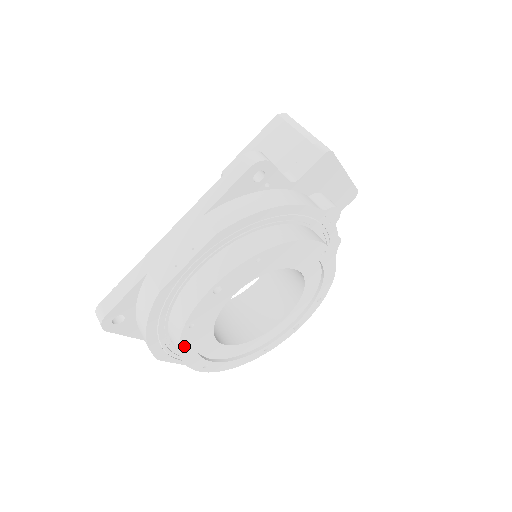
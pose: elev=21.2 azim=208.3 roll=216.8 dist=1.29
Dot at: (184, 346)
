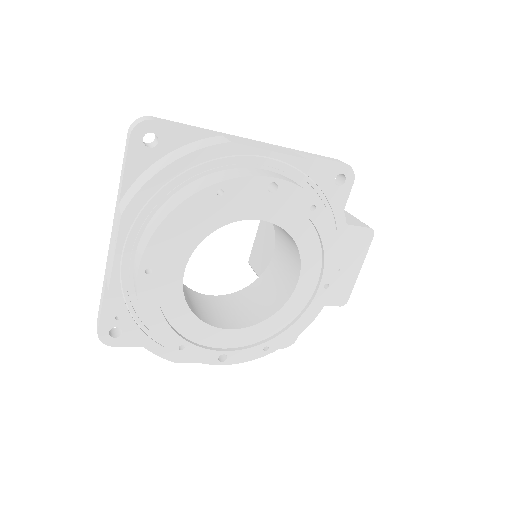
Dot at: (186, 207)
